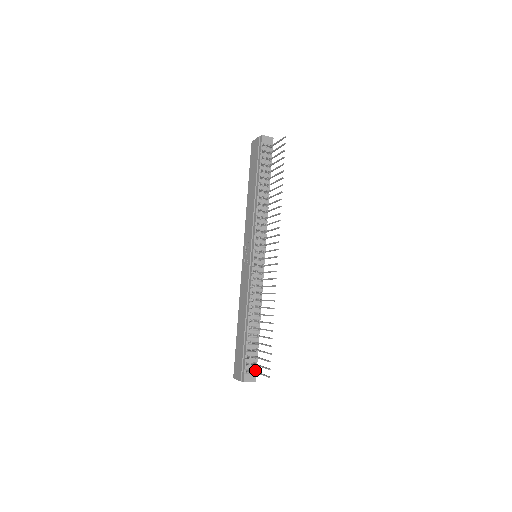
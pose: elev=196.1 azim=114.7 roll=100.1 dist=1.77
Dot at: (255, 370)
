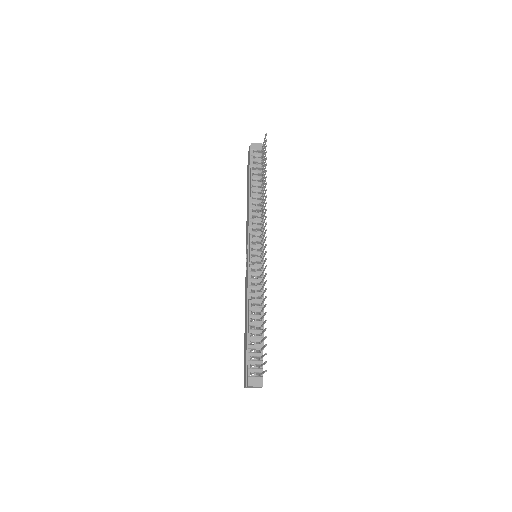
Dot at: occluded
